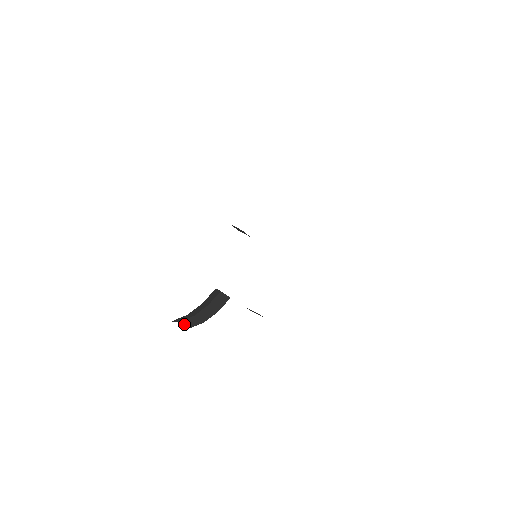
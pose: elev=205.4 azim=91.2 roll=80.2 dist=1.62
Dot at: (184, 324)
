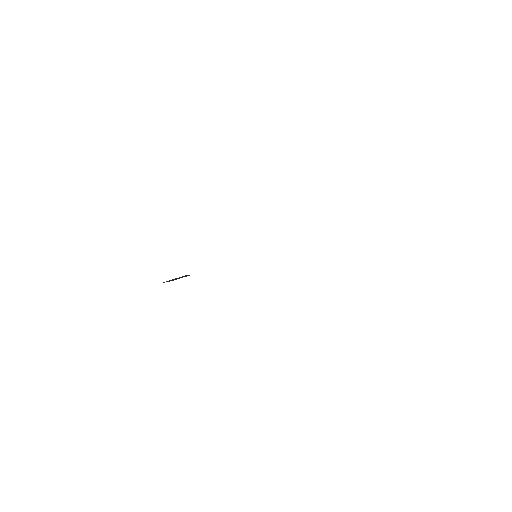
Dot at: occluded
